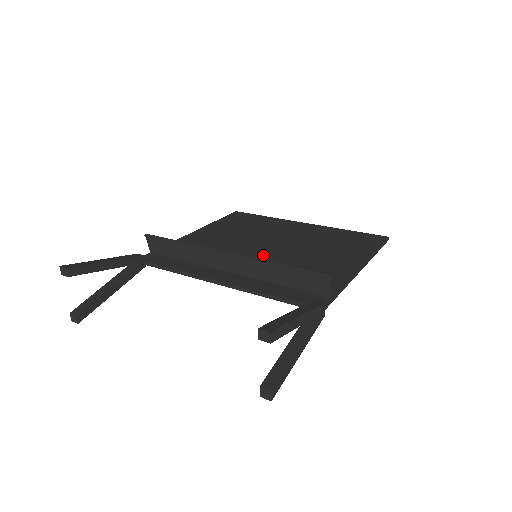
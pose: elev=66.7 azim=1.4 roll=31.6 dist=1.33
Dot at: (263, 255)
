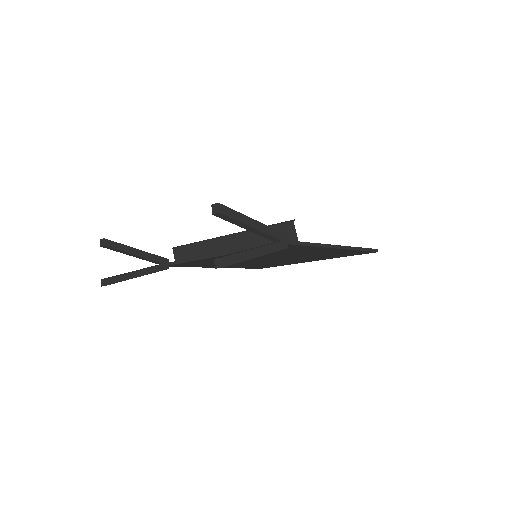
Dot at: occluded
